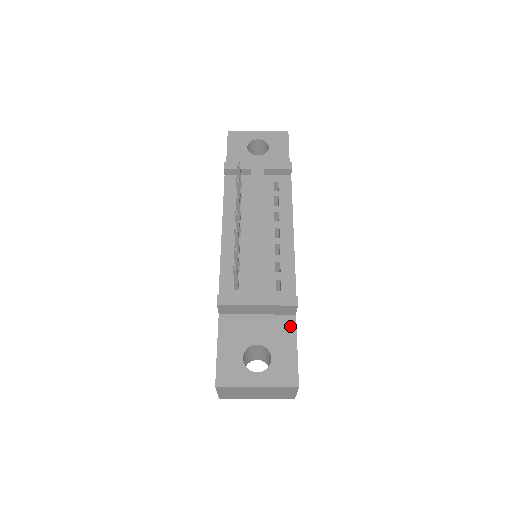
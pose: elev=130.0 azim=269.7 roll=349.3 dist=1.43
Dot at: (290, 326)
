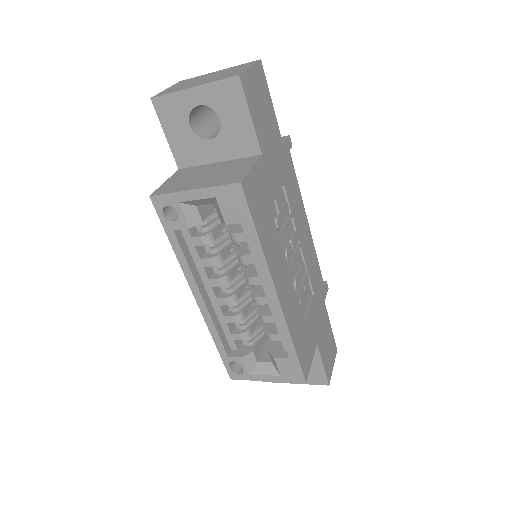
Dot at: occluded
